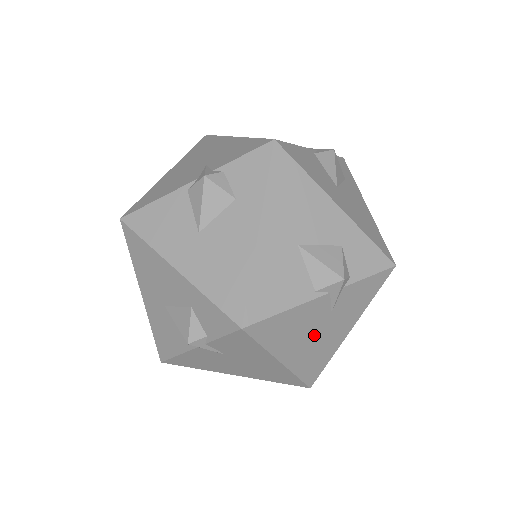
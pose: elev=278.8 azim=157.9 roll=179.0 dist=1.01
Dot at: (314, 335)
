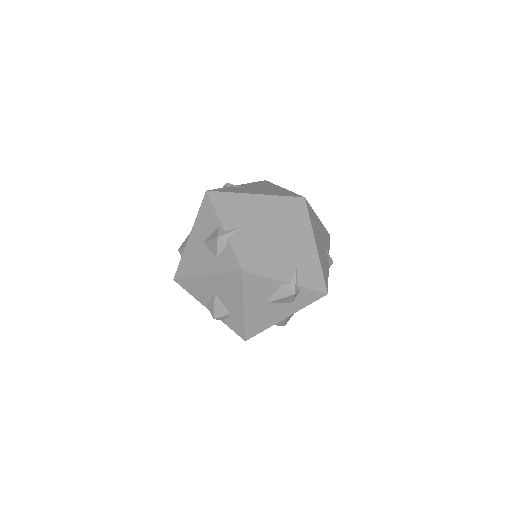
Dot at: occluded
